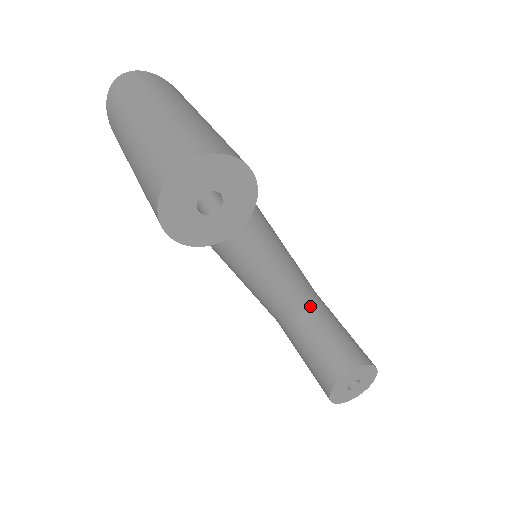
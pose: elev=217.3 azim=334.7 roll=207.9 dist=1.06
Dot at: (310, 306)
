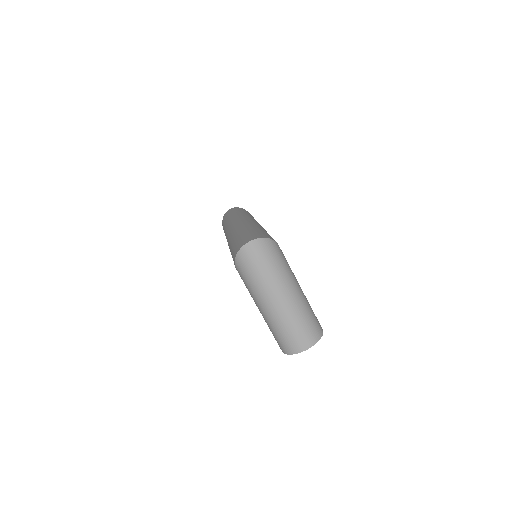
Dot at: occluded
